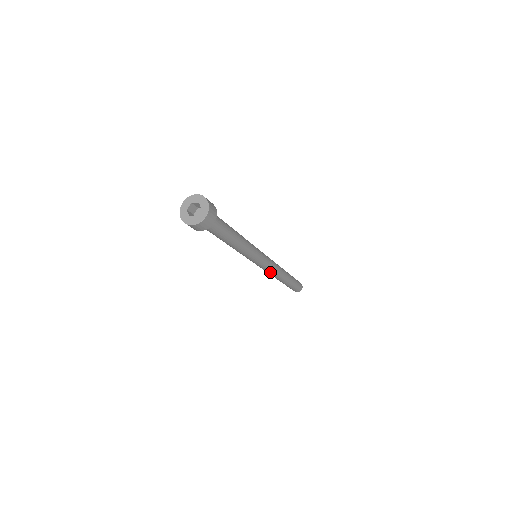
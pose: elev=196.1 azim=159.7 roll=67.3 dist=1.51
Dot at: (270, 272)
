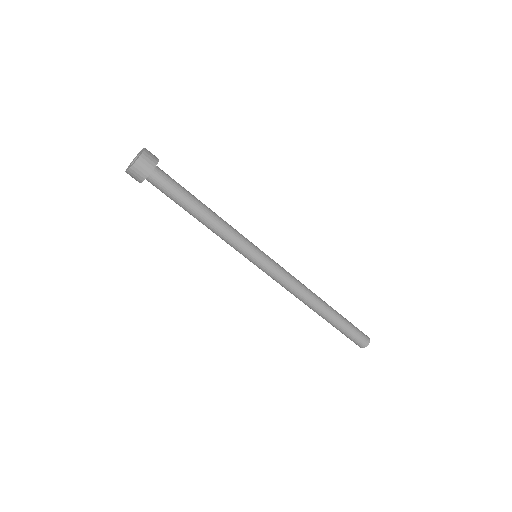
Dot at: (285, 288)
